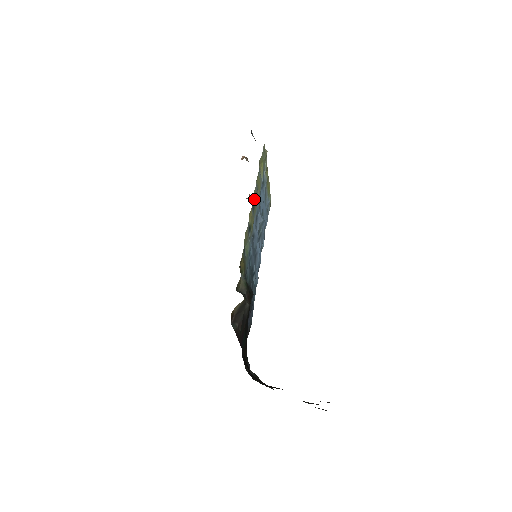
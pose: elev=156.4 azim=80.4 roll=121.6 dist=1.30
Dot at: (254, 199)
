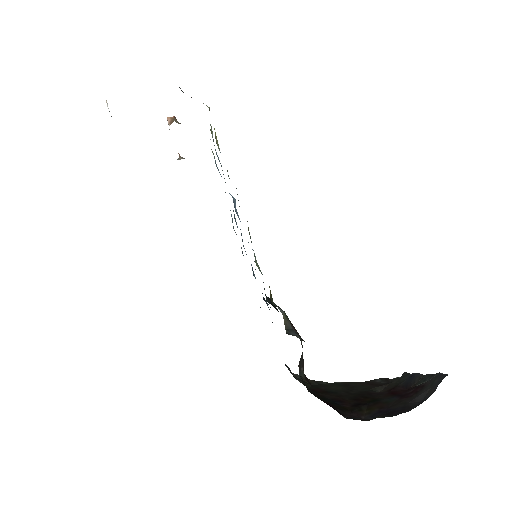
Dot at: (237, 194)
